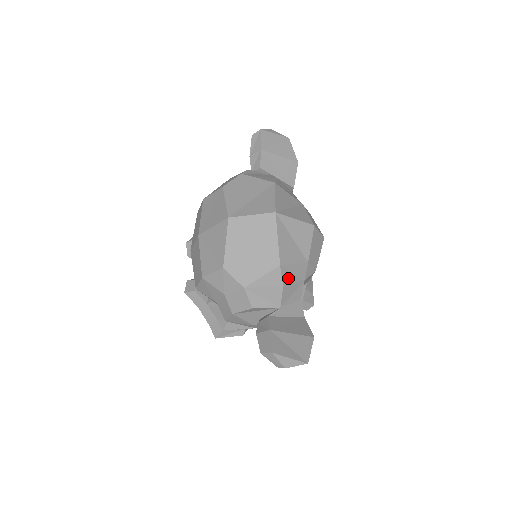
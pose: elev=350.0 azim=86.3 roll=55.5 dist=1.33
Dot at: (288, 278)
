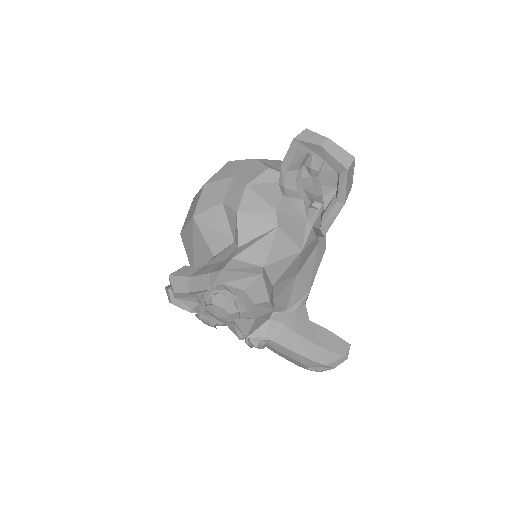
Dot at: occluded
